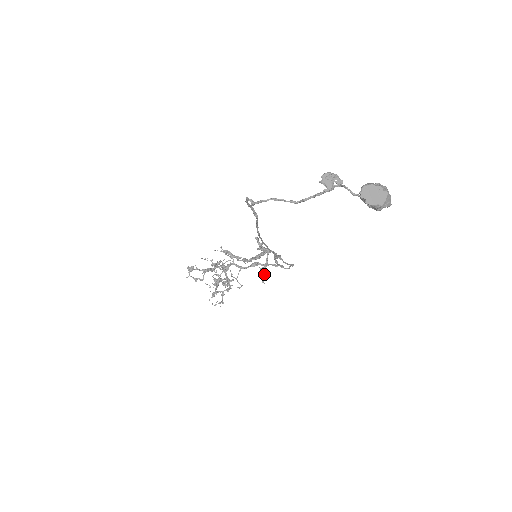
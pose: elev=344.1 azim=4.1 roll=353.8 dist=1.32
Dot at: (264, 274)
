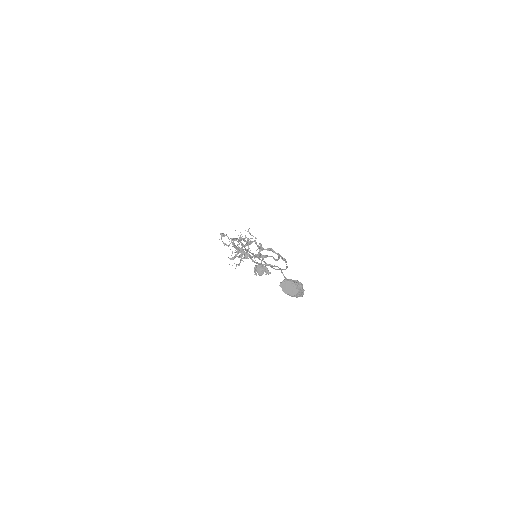
Dot at: occluded
